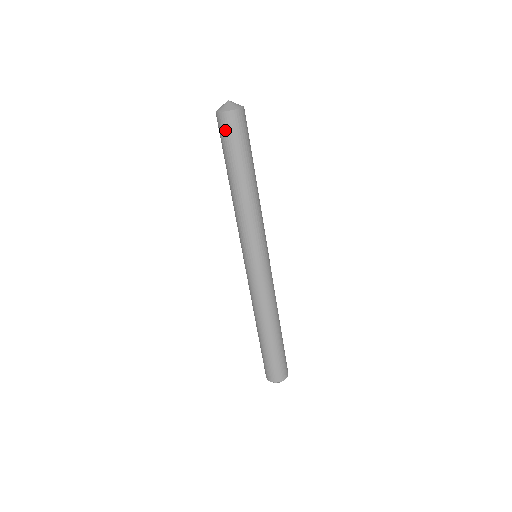
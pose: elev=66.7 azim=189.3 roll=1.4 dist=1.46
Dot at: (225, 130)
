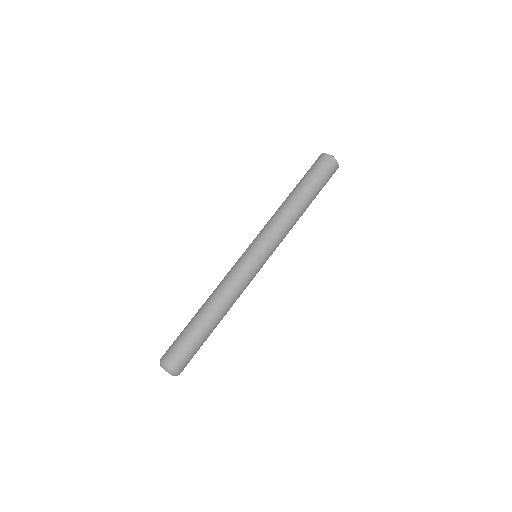
Dot at: (318, 163)
